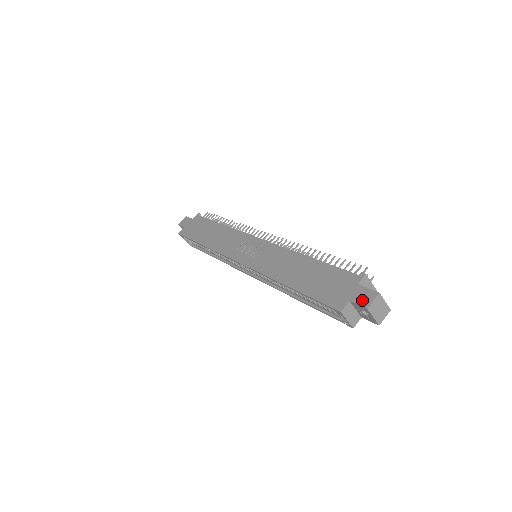
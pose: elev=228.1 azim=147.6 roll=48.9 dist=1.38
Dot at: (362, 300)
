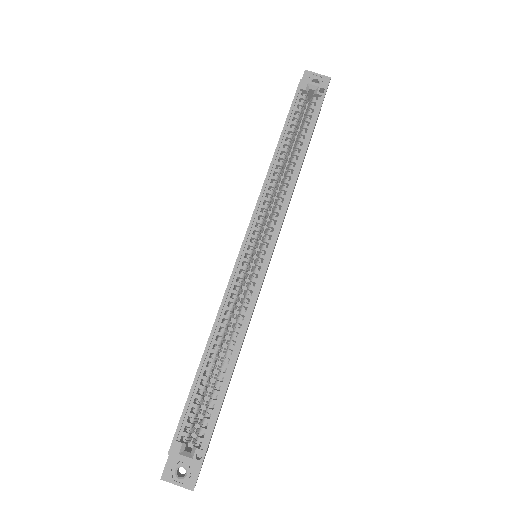
Dot at: occluded
